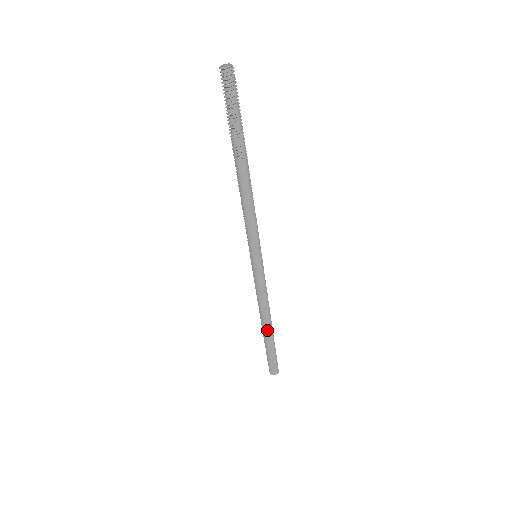
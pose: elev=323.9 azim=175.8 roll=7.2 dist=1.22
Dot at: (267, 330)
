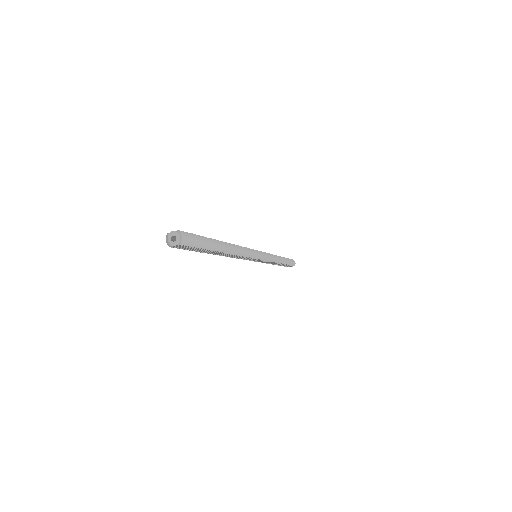
Dot at: (279, 264)
